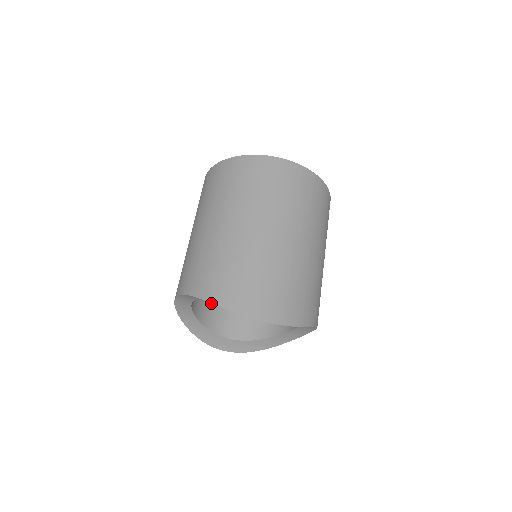
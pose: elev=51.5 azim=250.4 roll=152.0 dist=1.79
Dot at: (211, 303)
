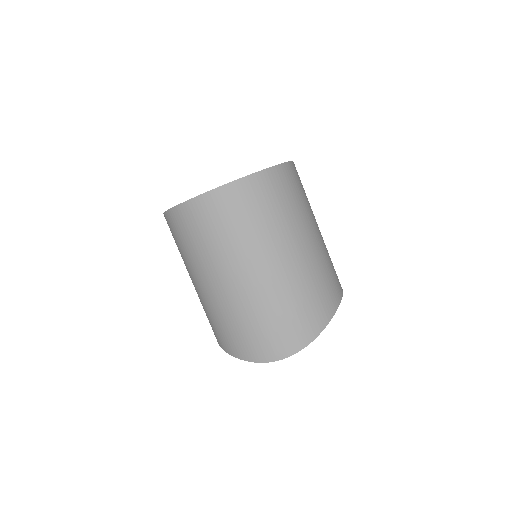
Dot at: occluded
